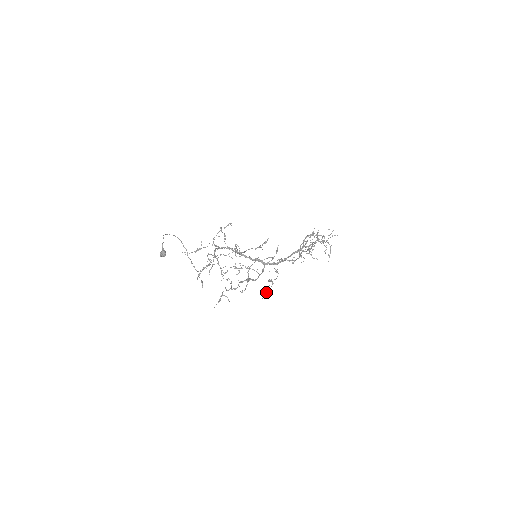
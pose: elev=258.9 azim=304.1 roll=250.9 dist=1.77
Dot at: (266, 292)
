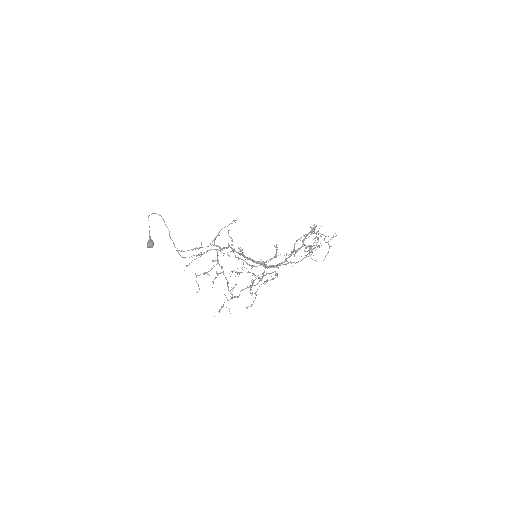
Dot at: (257, 289)
